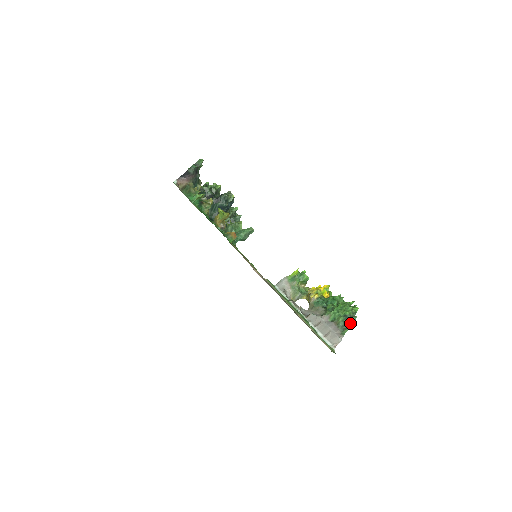
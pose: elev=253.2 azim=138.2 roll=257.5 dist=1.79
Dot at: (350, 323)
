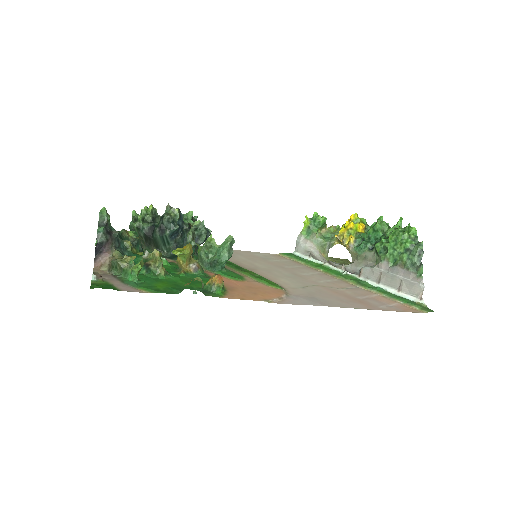
Dot at: (419, 256)
